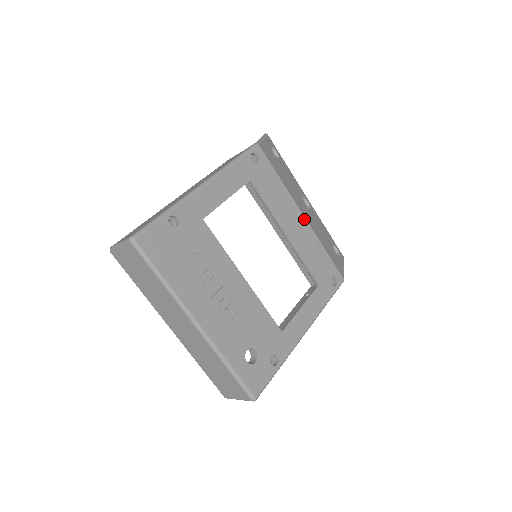
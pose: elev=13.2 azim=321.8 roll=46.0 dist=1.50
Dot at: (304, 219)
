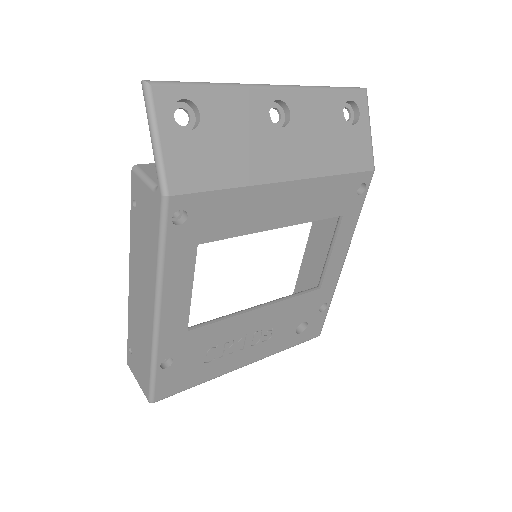
Dot at: (292, 183)
